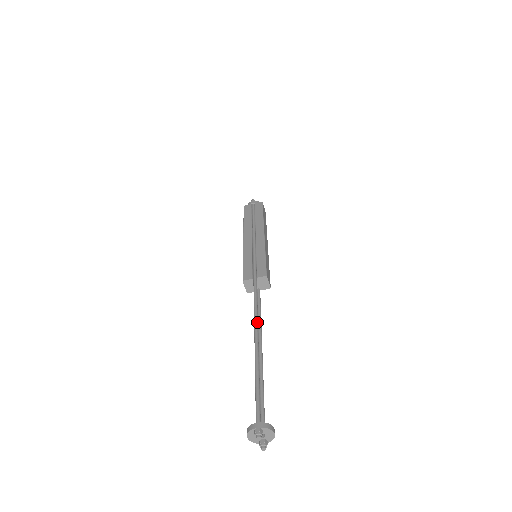
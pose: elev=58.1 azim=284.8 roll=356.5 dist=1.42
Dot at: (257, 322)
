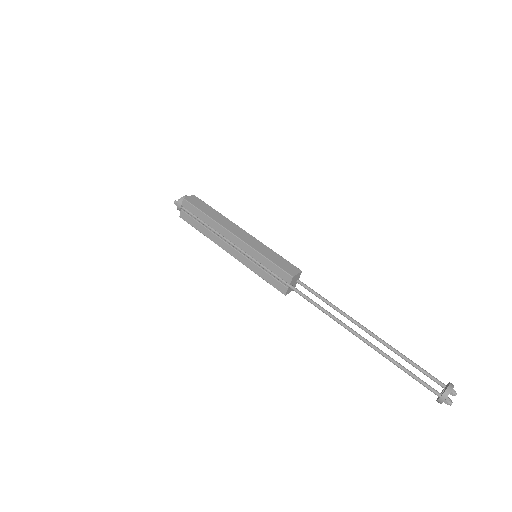
Dot at: (342, 323)
